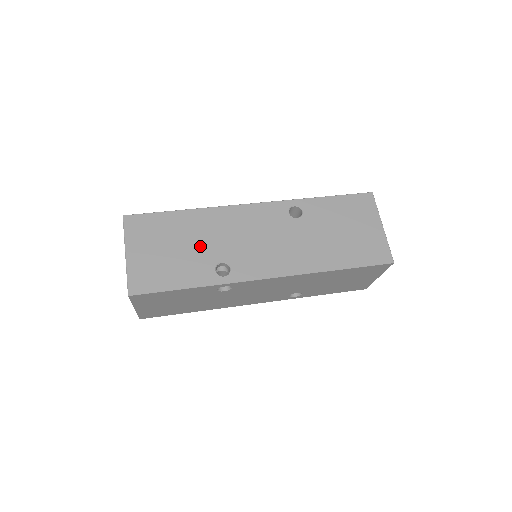
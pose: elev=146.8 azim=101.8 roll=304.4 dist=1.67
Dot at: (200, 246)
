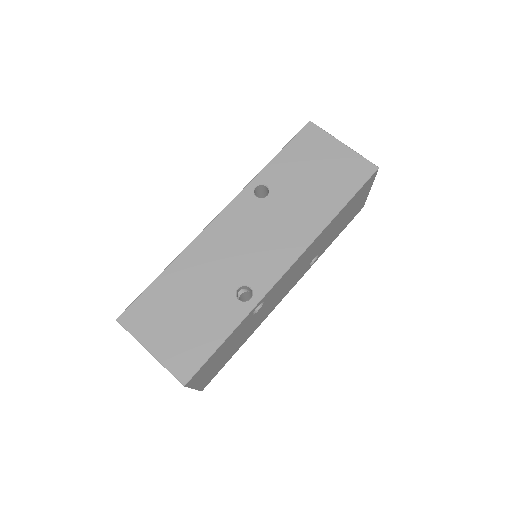
Dot at: (207, 290)
